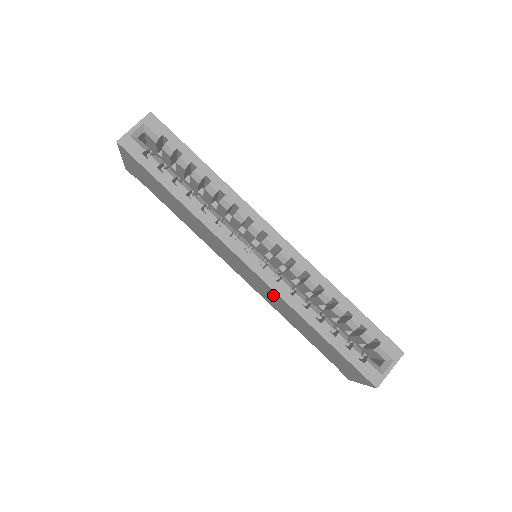
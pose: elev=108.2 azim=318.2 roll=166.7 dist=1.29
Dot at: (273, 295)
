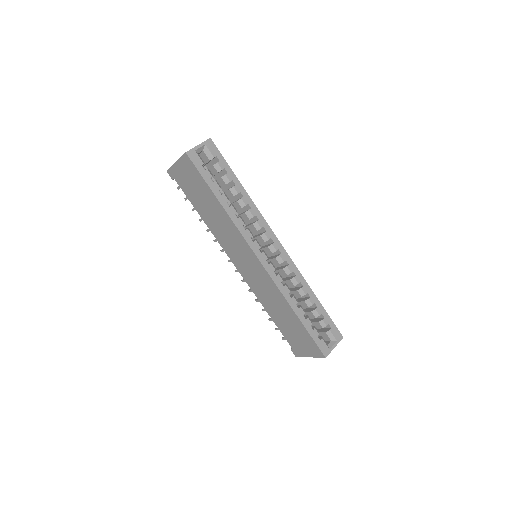
Dot at: (268, 285)
